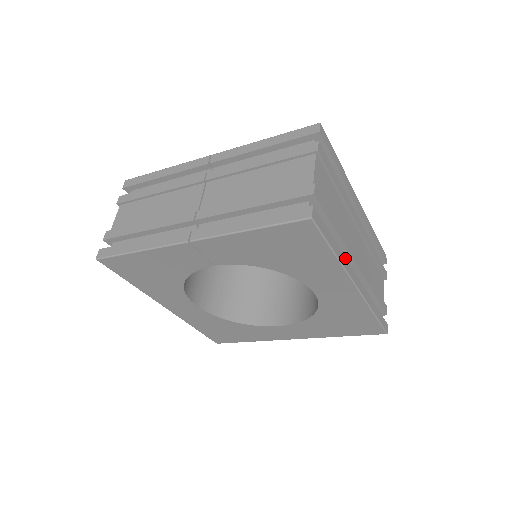
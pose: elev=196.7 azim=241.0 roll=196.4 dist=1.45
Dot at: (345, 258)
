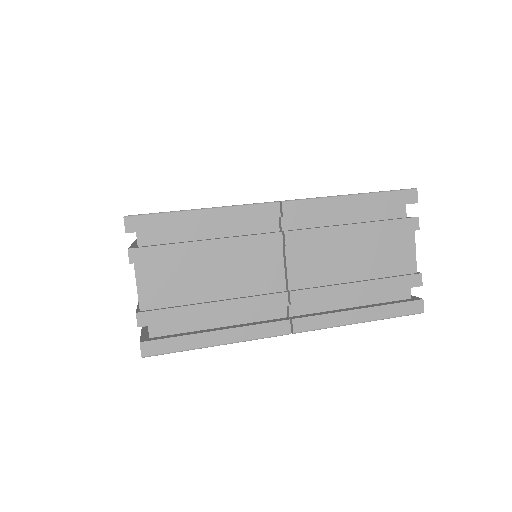
Dot at: occluded
